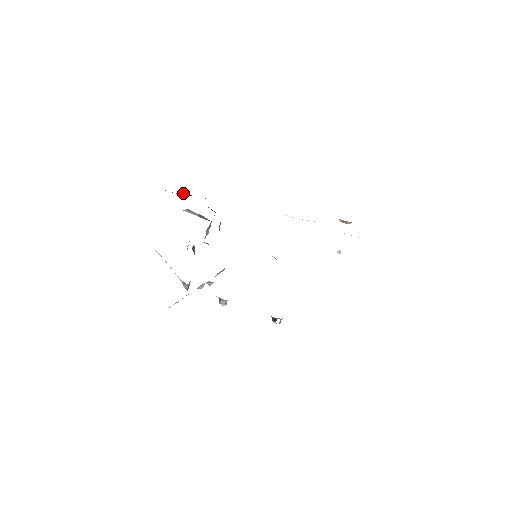
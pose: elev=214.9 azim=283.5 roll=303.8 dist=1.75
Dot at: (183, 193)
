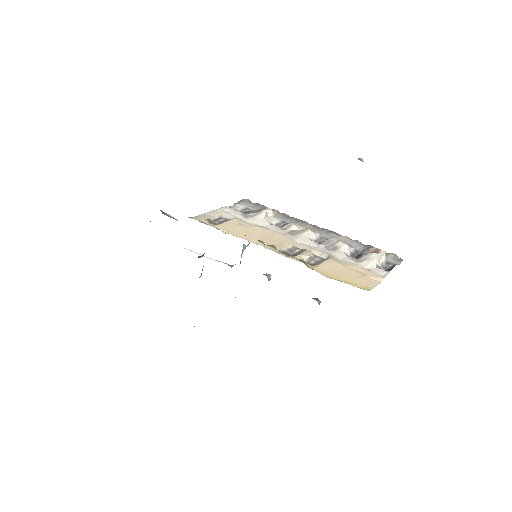
Dot at: occluded
